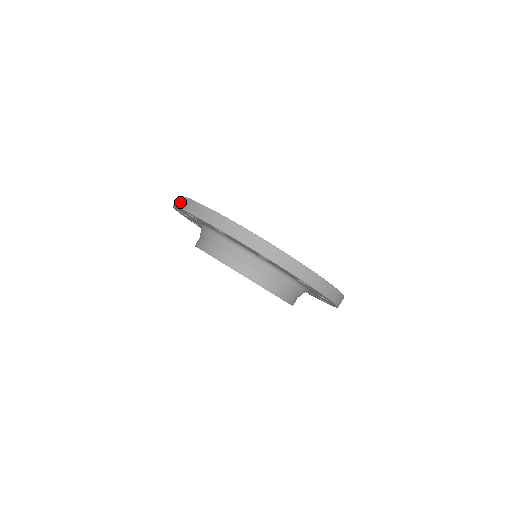
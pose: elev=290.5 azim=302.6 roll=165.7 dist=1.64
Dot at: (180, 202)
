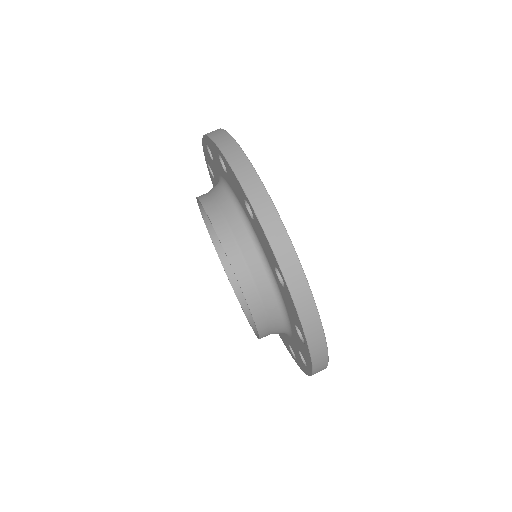
Dot at: (251, 183)
